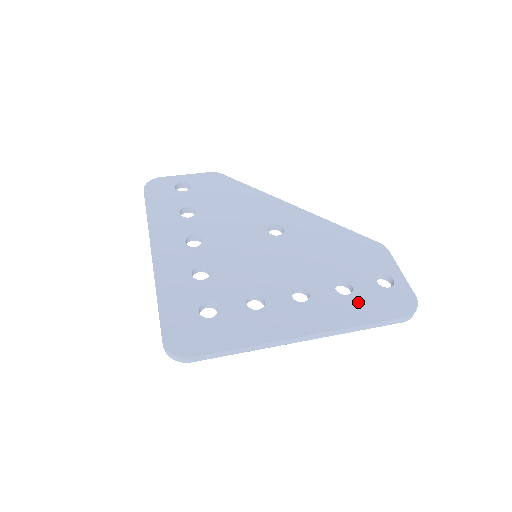
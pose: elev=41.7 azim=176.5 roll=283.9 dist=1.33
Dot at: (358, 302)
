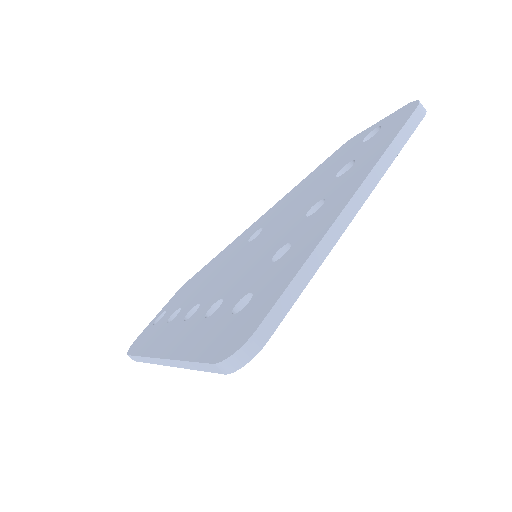
Dot at: (367, 153)
